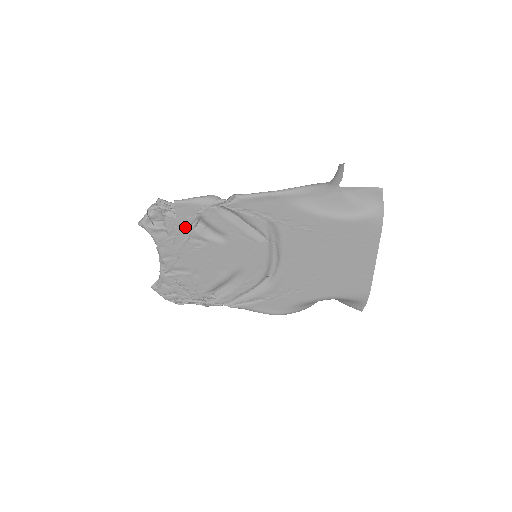
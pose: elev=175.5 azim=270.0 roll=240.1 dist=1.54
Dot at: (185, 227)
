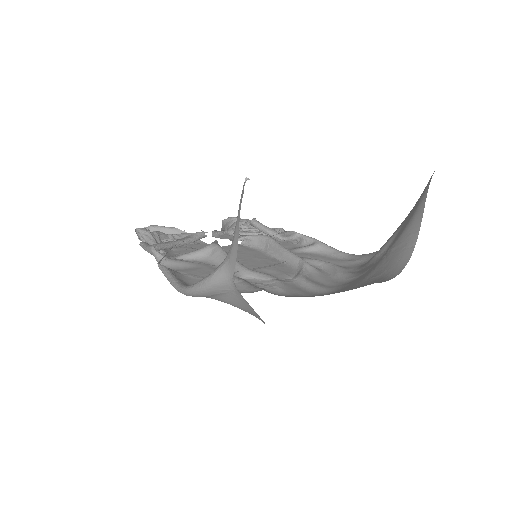
Dot at: occluded
